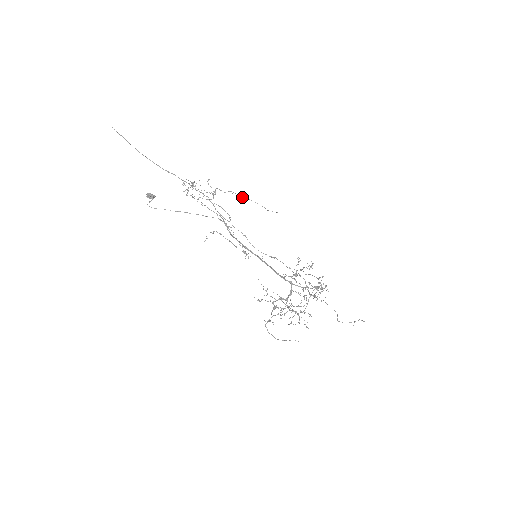
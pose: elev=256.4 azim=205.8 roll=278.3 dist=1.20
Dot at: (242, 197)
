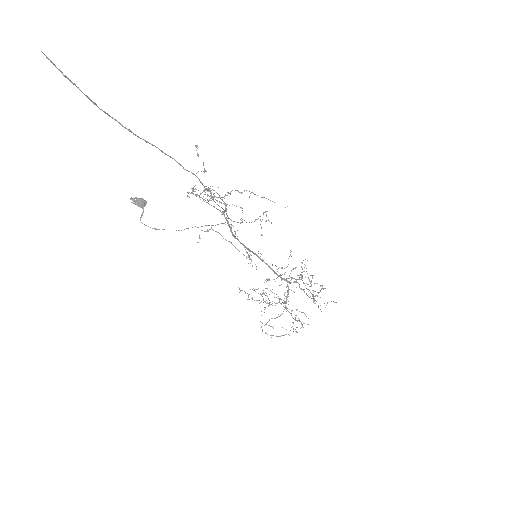
Dot at: (257, 195)
